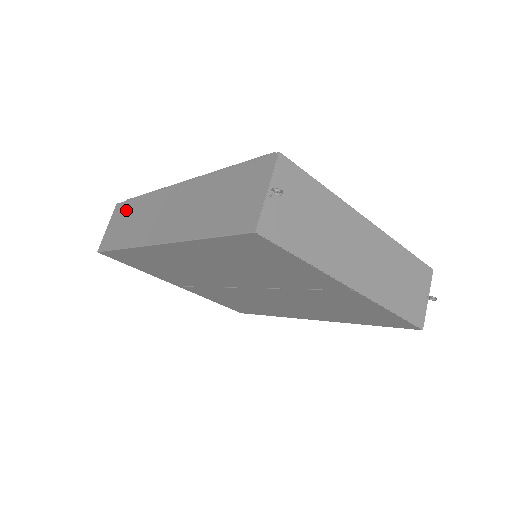
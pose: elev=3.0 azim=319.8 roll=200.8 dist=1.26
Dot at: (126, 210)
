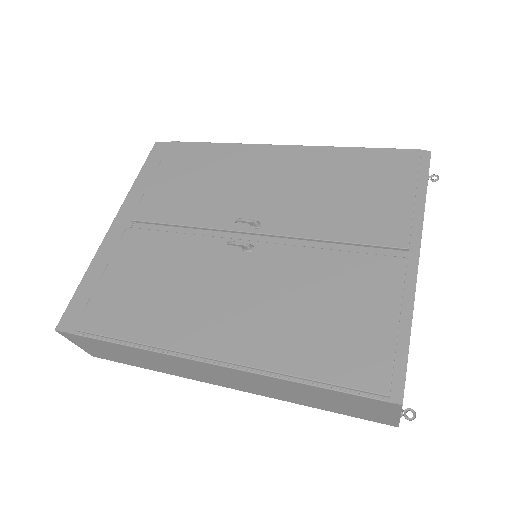
Dot at: (101, 346)
